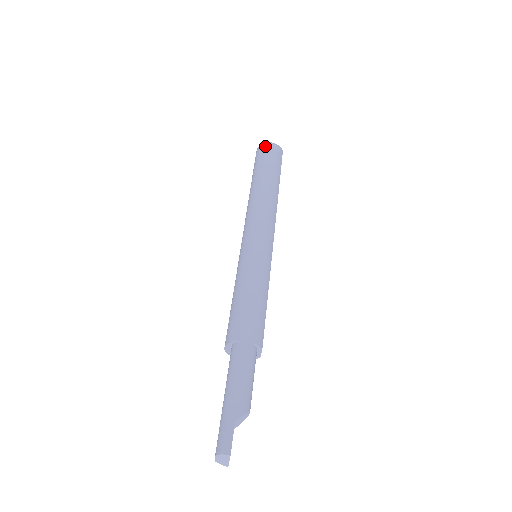
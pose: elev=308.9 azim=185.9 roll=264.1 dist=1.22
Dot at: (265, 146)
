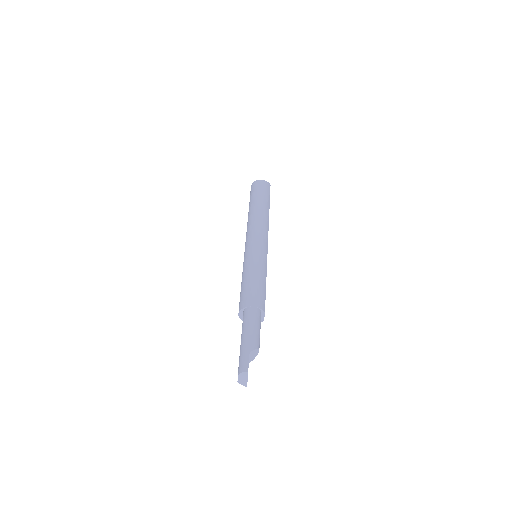
Dot at: (257, 182)
